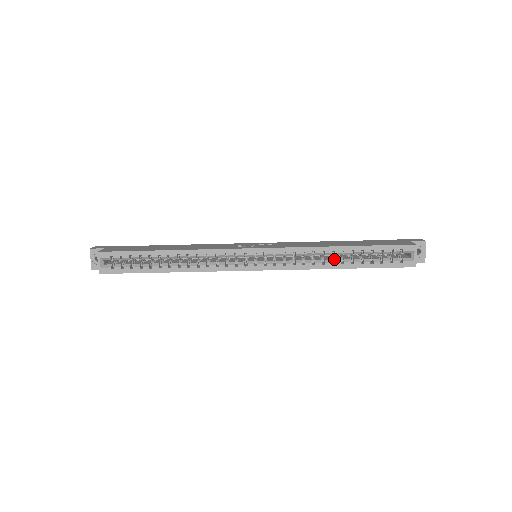
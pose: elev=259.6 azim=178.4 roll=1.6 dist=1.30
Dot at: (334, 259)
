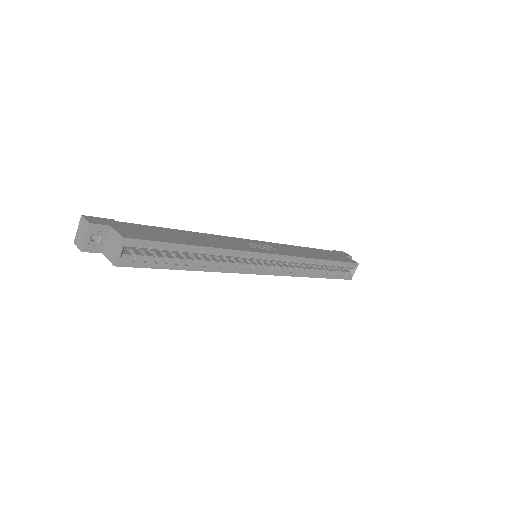
Dot at: (314, 269)
